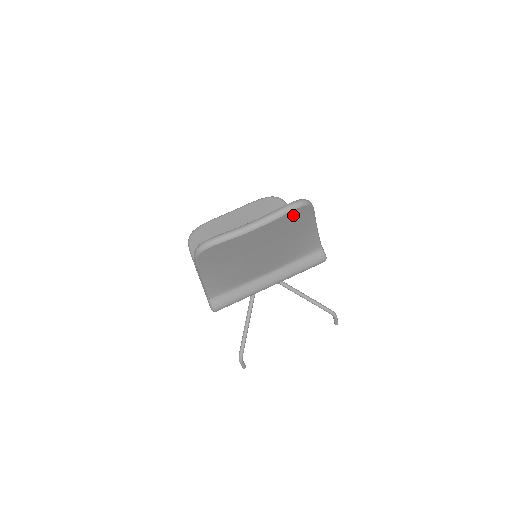
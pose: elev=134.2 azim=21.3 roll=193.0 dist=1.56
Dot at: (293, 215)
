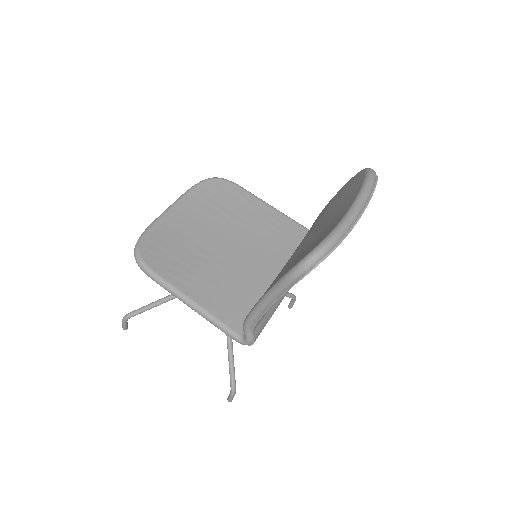
Dot at: occluded
